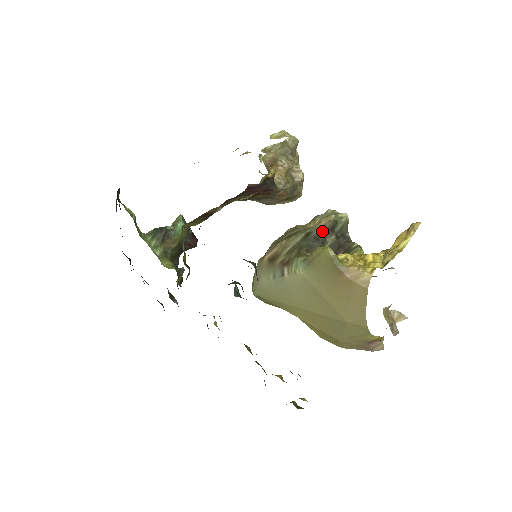
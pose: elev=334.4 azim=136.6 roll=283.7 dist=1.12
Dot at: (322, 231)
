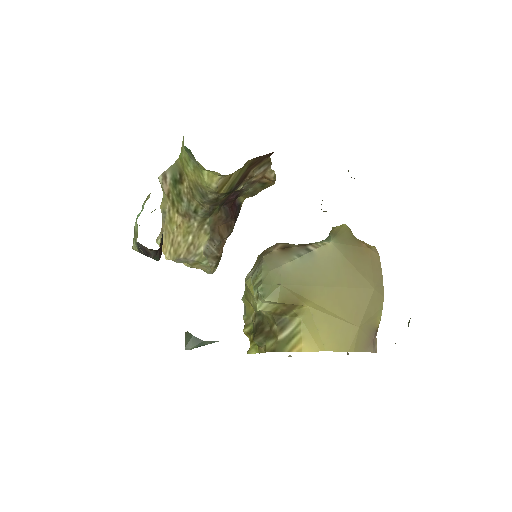
Dot at: occluded
